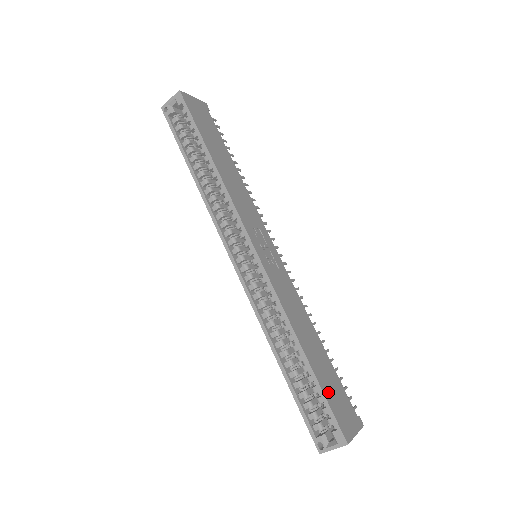
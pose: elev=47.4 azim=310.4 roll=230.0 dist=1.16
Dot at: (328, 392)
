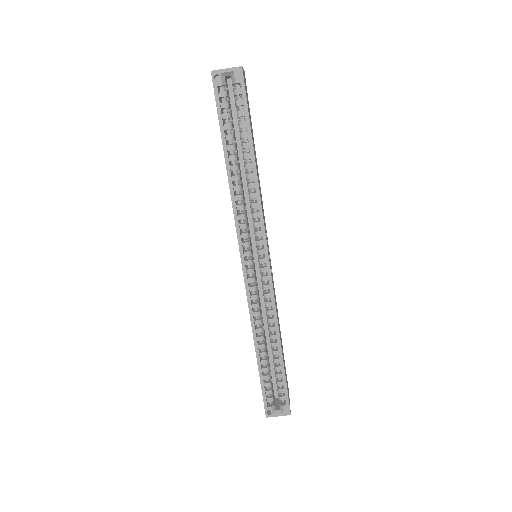
Dot at: occluded
